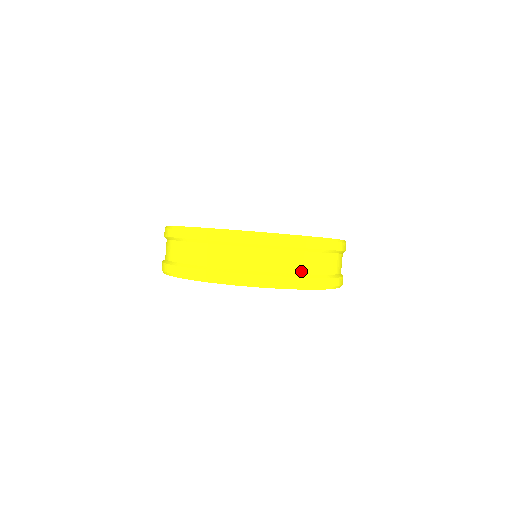
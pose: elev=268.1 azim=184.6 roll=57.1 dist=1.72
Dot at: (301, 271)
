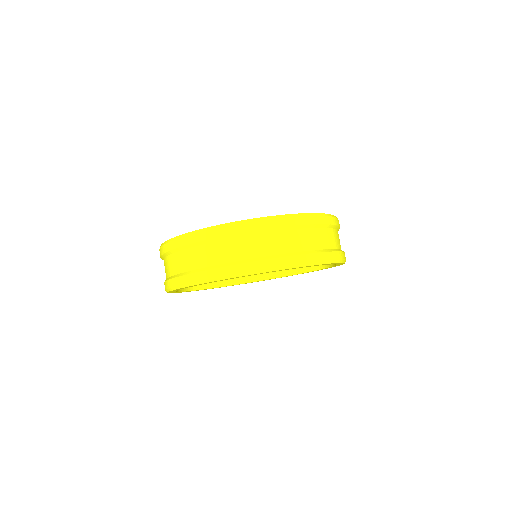
Dot at: (335, 246)
